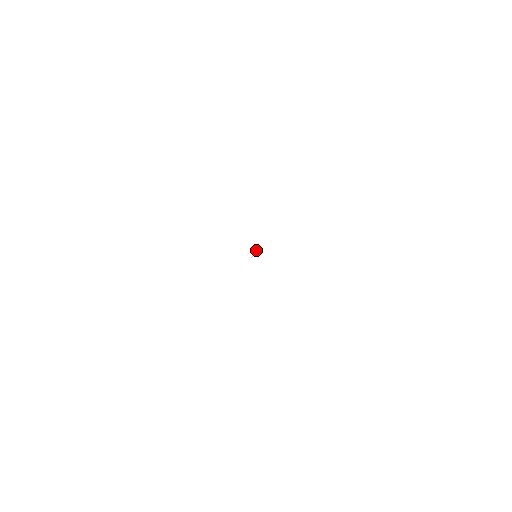
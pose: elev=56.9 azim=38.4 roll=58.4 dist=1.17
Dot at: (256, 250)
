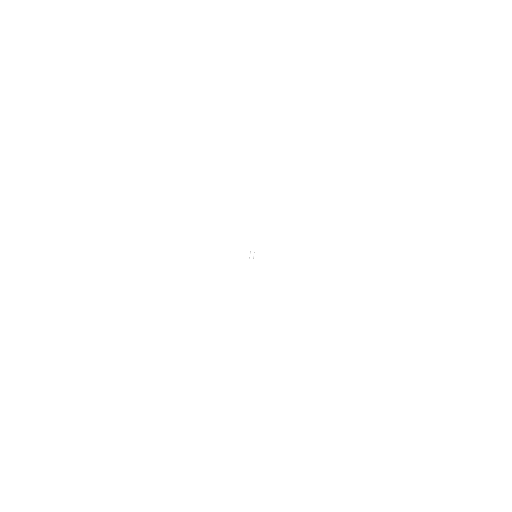
Dot at: (254, 252)
